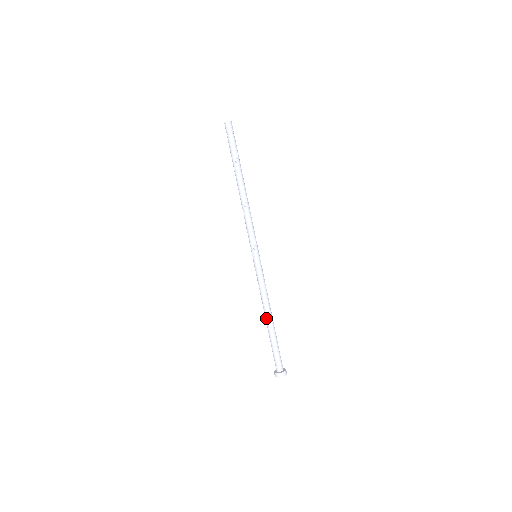
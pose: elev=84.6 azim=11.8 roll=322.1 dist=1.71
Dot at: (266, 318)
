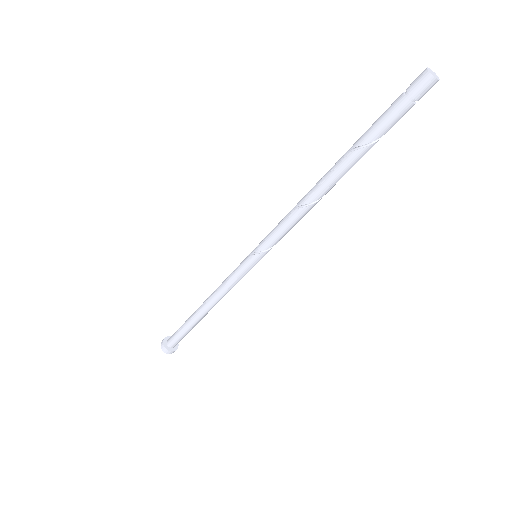
Dot at: (201, 308)
